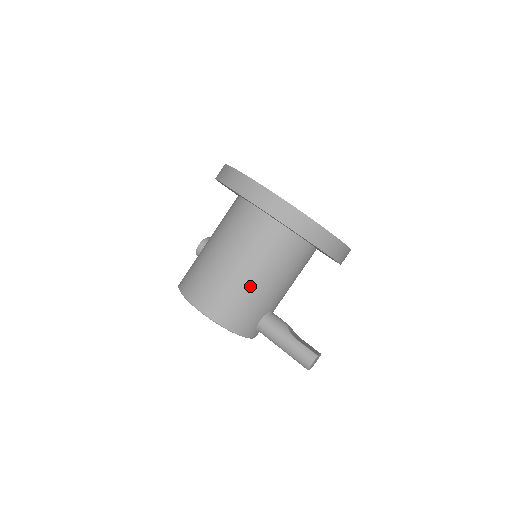
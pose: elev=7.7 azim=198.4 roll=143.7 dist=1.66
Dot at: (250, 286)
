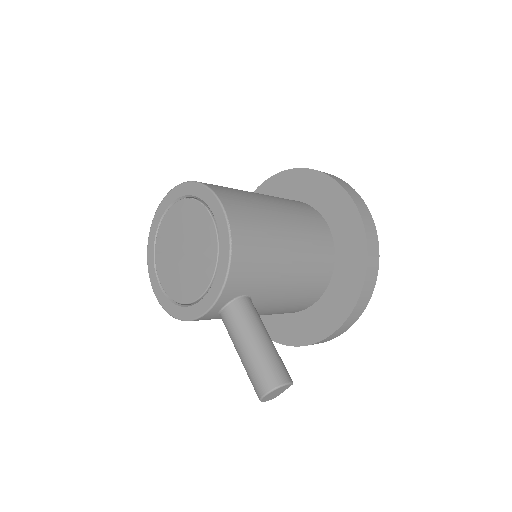
Dot at: (281, 247)
